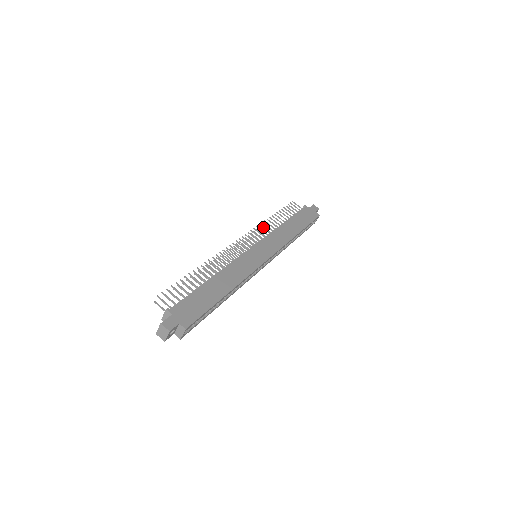
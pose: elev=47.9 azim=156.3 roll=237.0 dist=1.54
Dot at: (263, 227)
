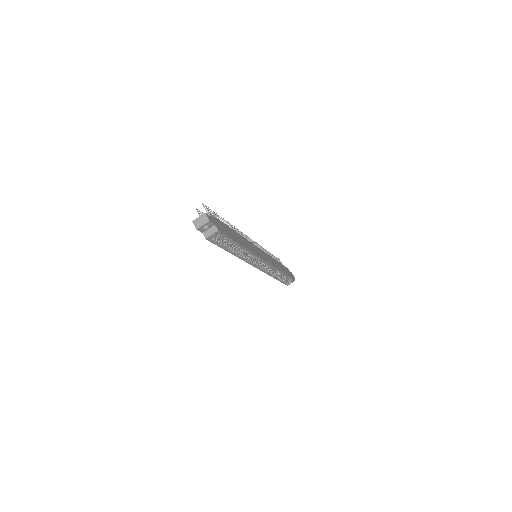
Dot at: (263, 249)
